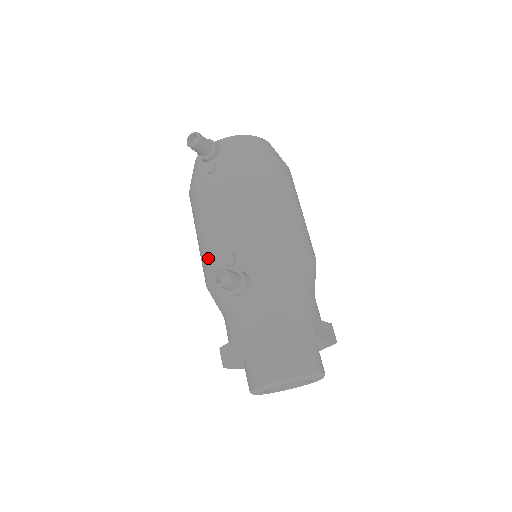
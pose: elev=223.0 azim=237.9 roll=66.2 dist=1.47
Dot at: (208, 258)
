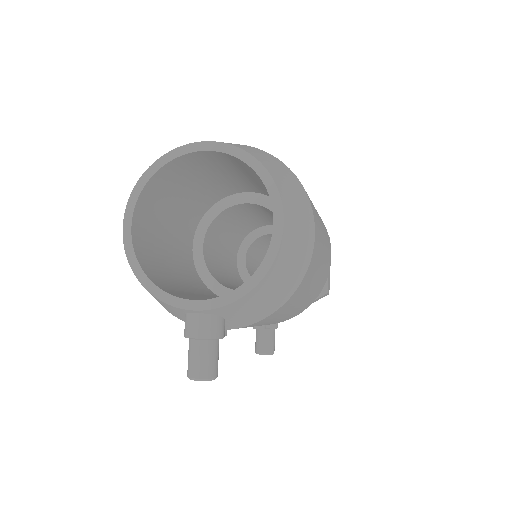
Dot at: occluded
